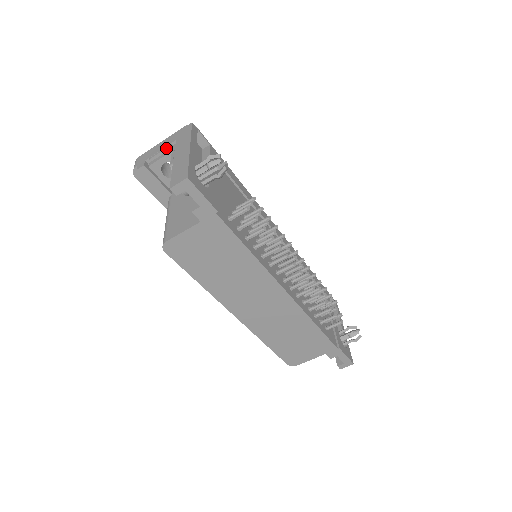
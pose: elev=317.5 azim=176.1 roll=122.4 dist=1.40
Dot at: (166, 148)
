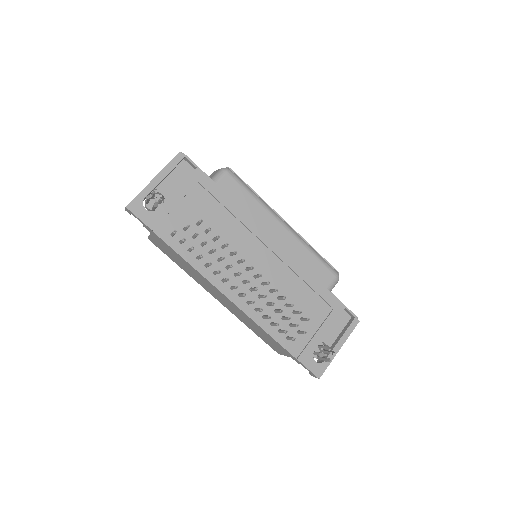
Dot at: occluded
